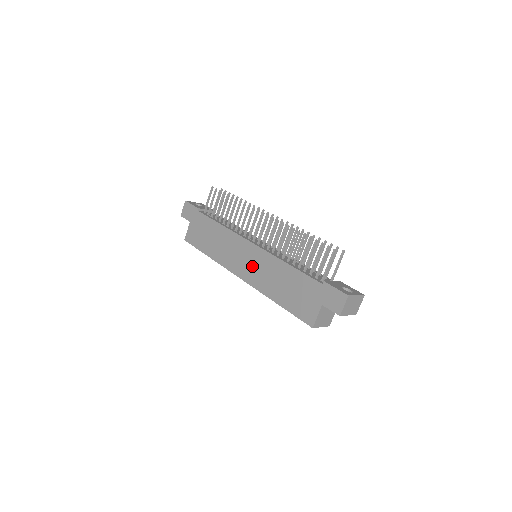
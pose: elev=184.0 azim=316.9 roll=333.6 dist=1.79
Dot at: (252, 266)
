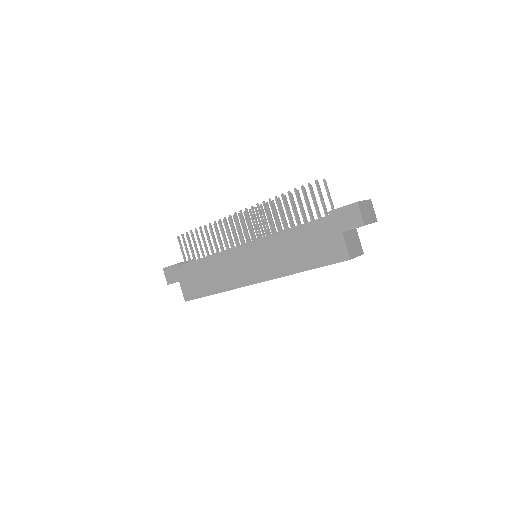
Dot at: (259, 263)
